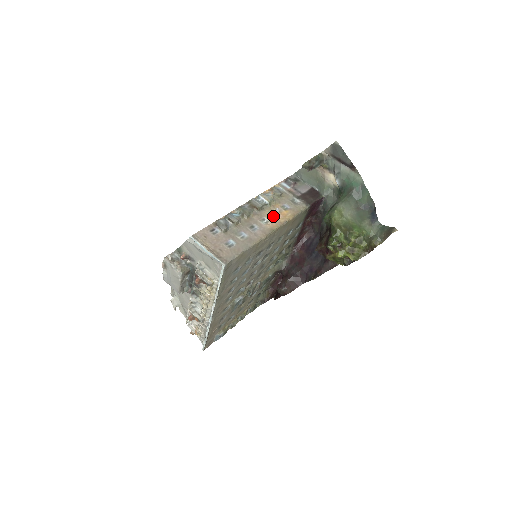
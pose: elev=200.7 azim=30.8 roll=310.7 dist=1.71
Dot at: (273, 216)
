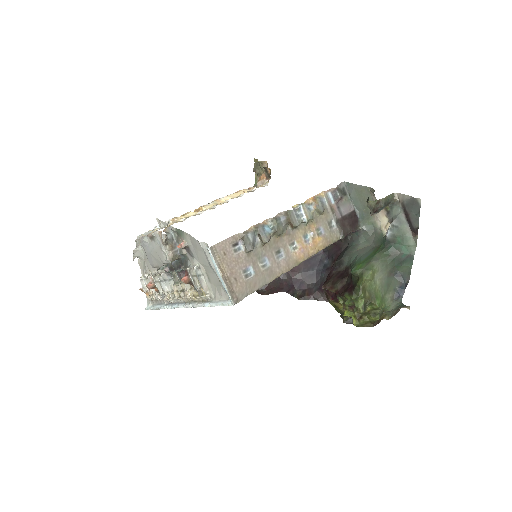
Dot at: (304, 242)
